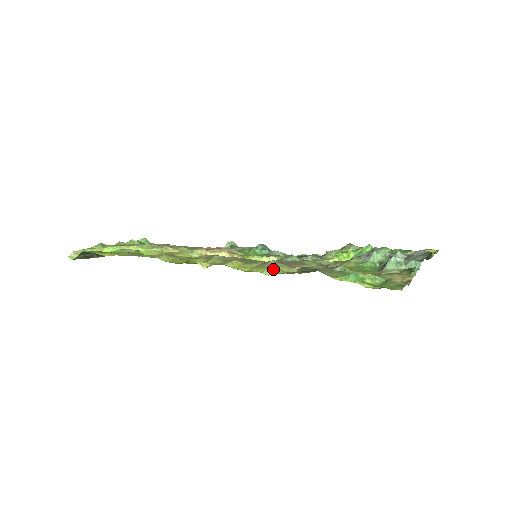
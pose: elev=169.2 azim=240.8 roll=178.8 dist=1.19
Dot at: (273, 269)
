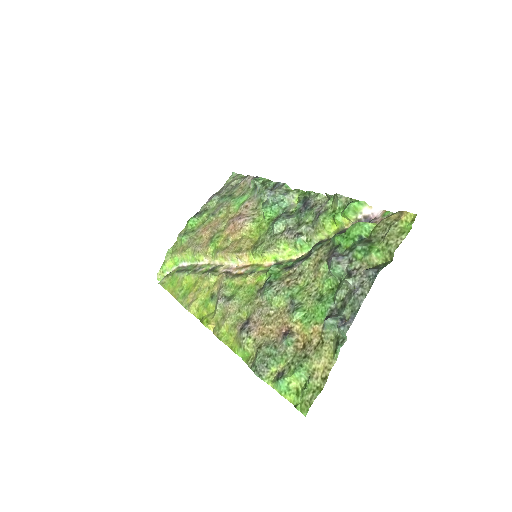
Dot at: (242, 350)
